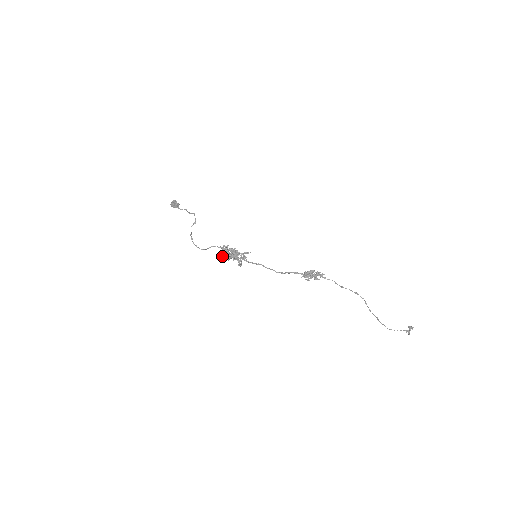
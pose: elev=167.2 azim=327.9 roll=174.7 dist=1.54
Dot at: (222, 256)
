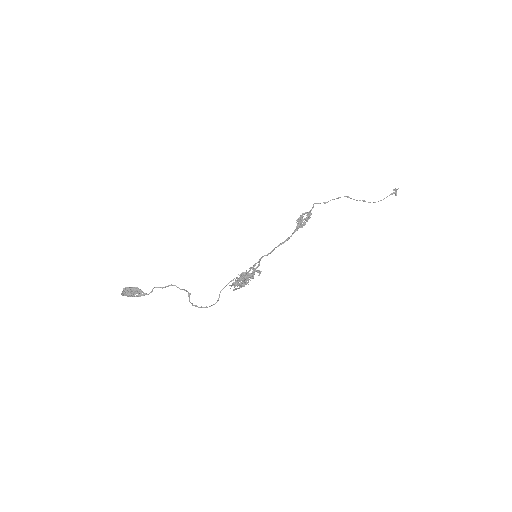
Dot at: occluded
